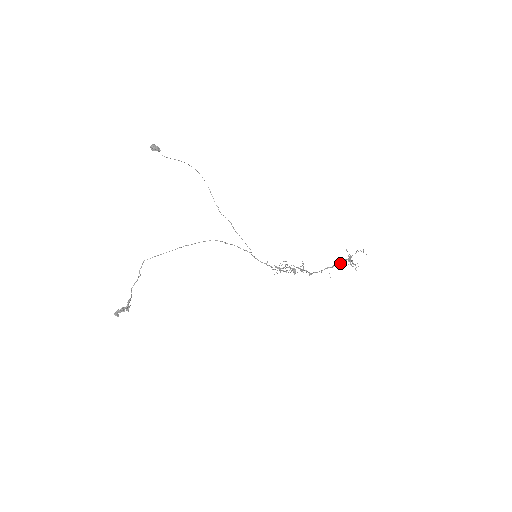
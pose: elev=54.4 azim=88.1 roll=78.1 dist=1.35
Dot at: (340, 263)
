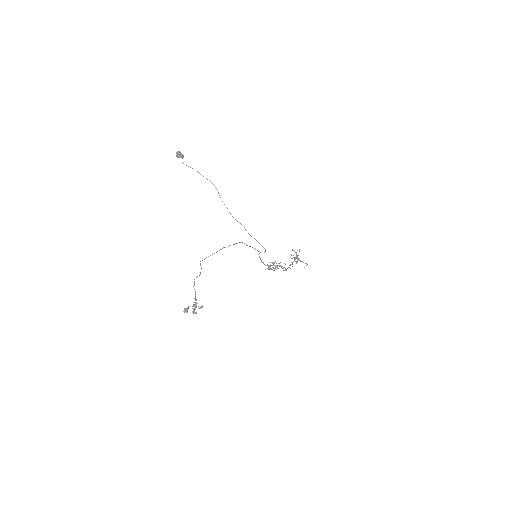
Dot at: occluded
